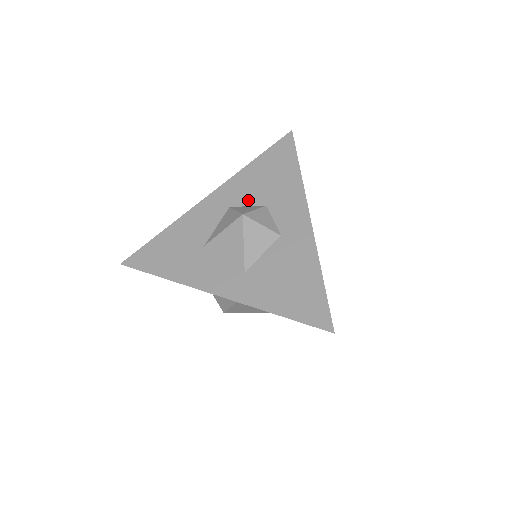
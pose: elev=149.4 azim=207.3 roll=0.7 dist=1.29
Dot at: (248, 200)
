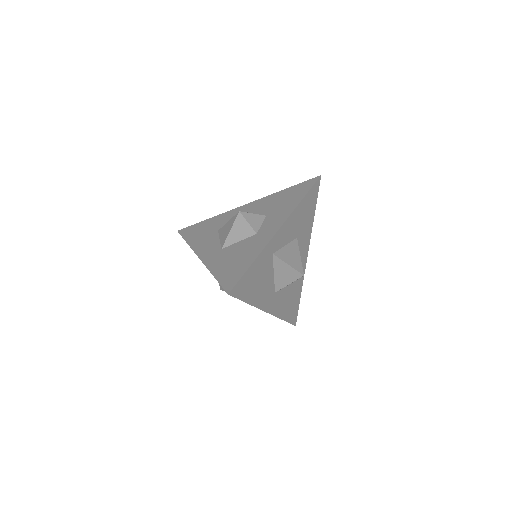
Dot at: (261, 211)
